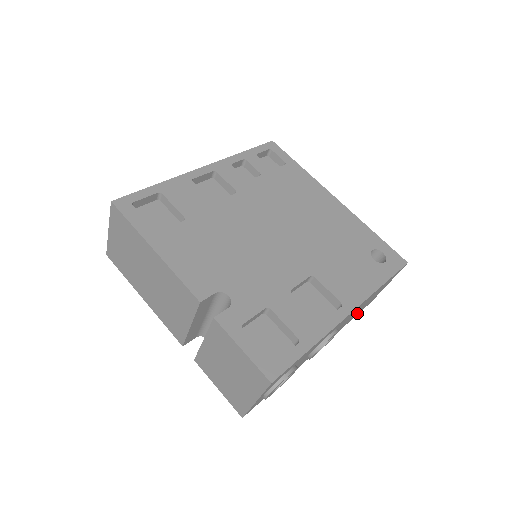
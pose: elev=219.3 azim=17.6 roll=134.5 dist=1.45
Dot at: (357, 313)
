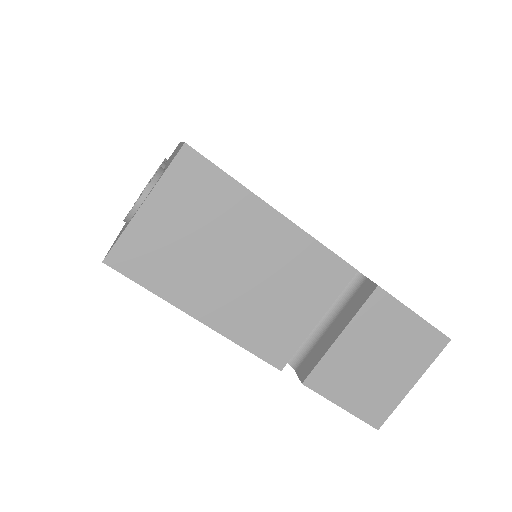
Dot at: occluded
